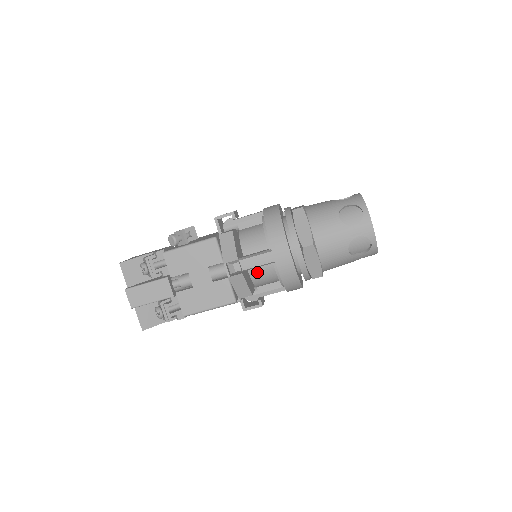
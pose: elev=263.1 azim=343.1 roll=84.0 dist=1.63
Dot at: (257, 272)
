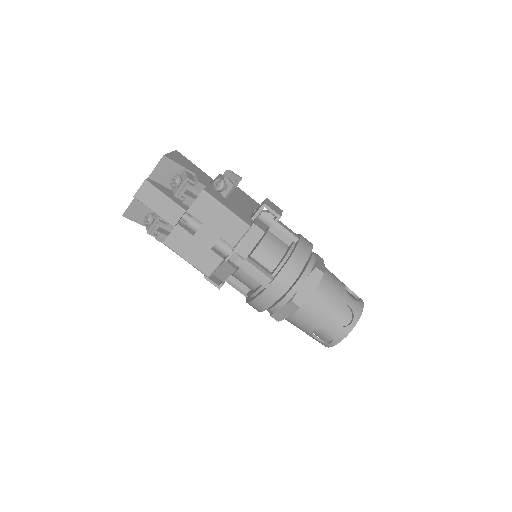
Dot at: (245, 274)
